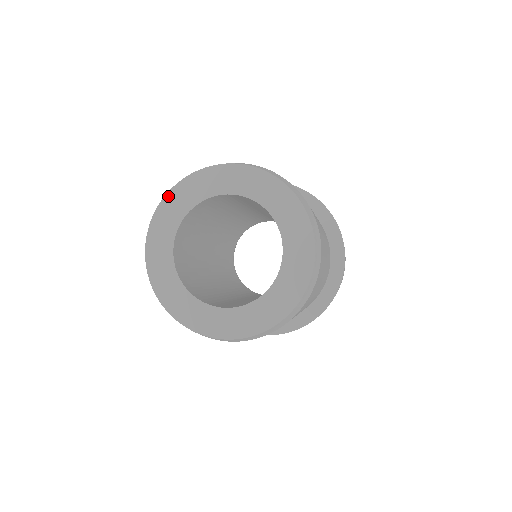
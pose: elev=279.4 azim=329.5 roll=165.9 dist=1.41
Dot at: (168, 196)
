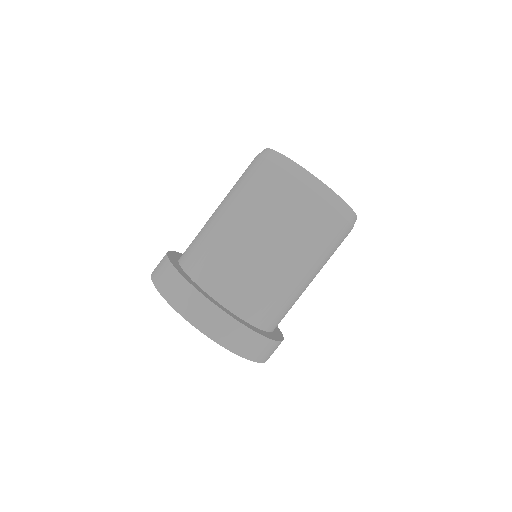
Dot at: occluded
